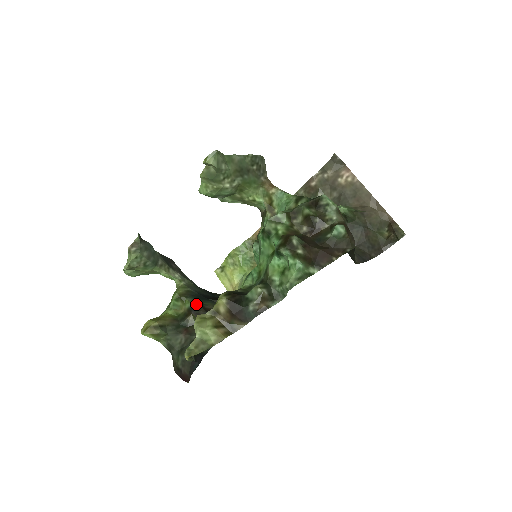
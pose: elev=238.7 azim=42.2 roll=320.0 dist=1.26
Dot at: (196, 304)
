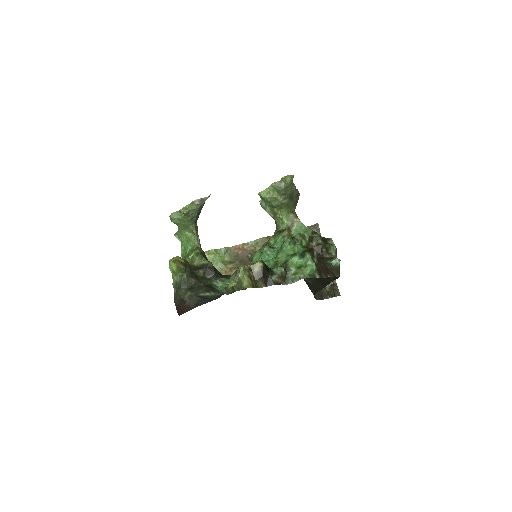
Dot at: (212, 264)
